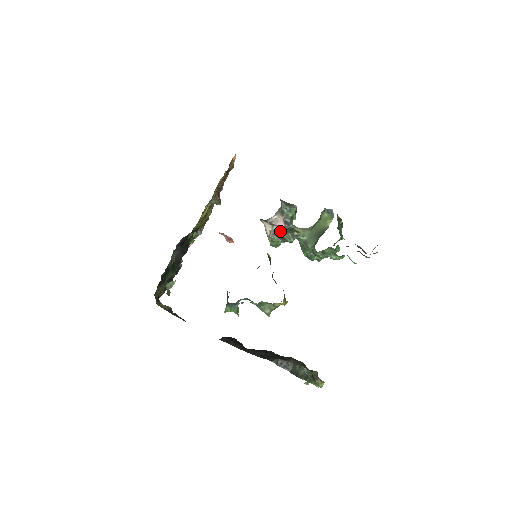
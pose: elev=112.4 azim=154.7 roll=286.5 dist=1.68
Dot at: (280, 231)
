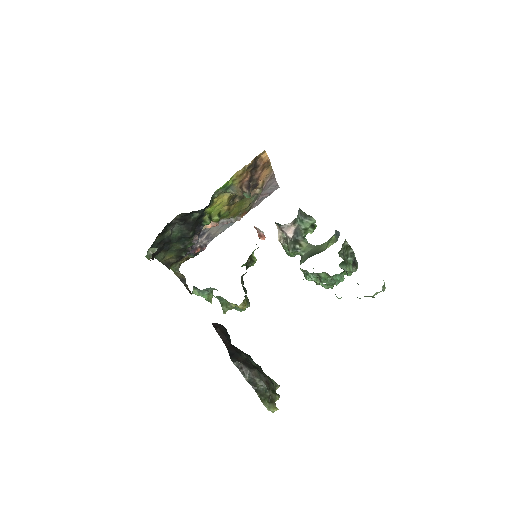
Dot at: (287, 239)
